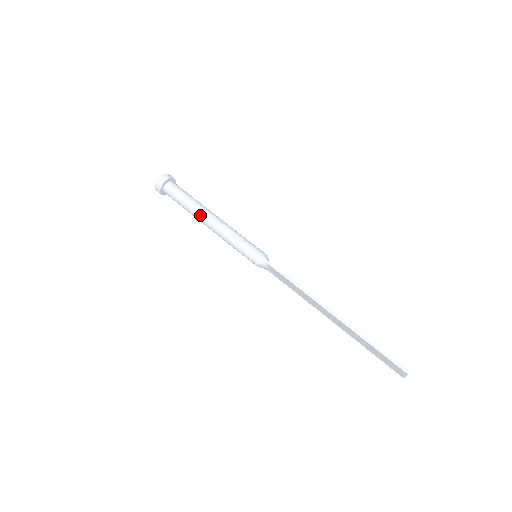
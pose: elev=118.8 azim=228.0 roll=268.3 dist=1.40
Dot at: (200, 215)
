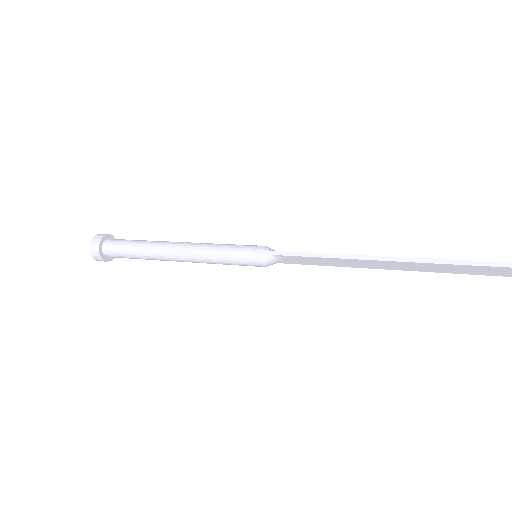
Dot at: (162, 254)
